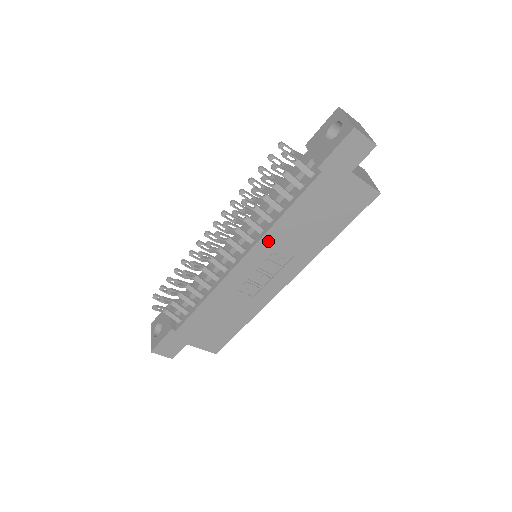
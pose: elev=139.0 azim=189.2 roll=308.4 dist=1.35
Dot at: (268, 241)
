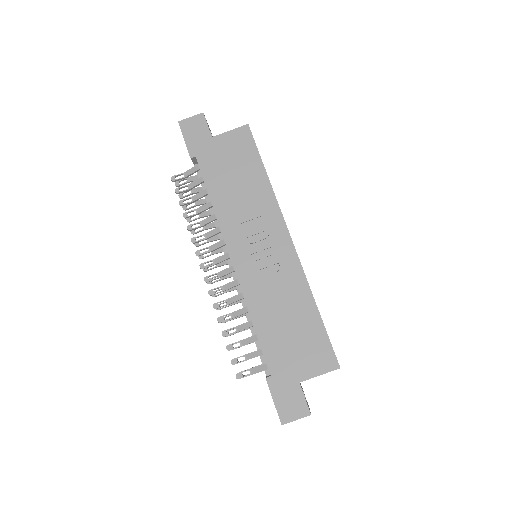
Dot at: (229, 227)
